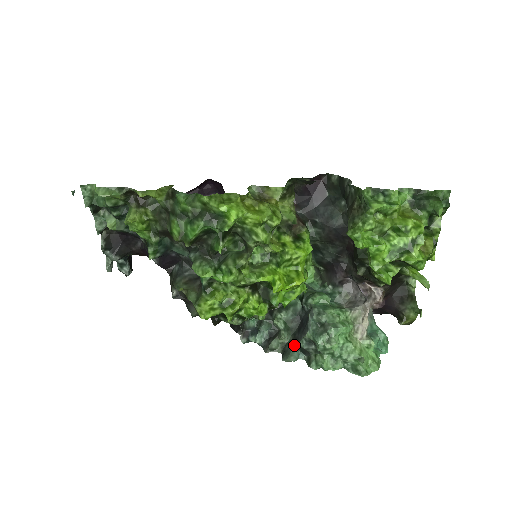
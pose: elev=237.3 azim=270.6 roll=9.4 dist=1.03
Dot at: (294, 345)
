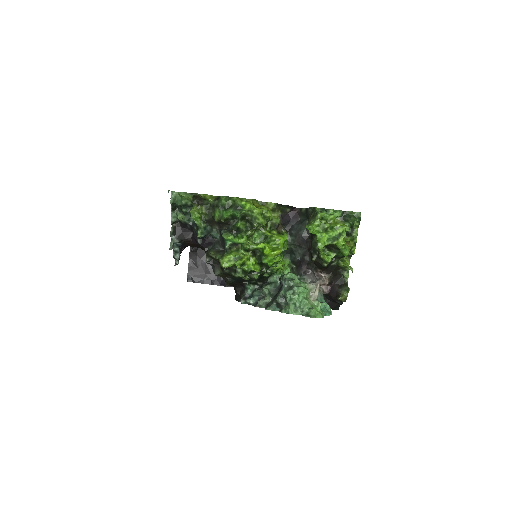
Dot at: (273, 302)
